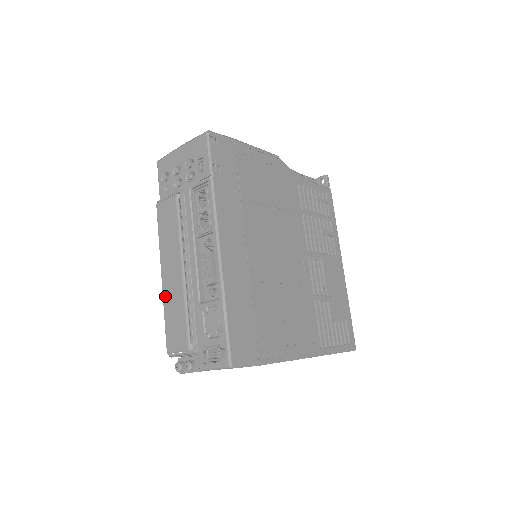
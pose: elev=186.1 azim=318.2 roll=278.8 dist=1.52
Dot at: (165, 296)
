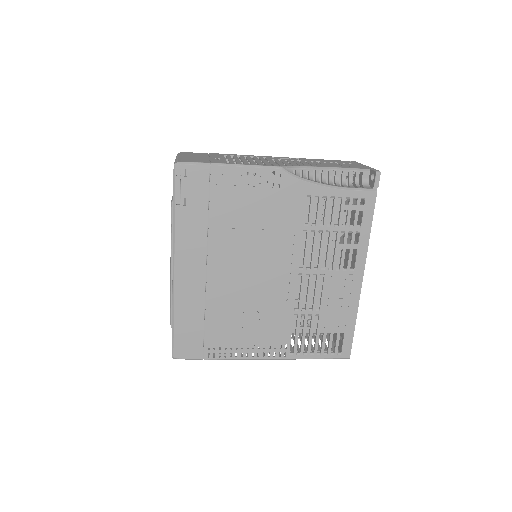
Dot at: occluded
